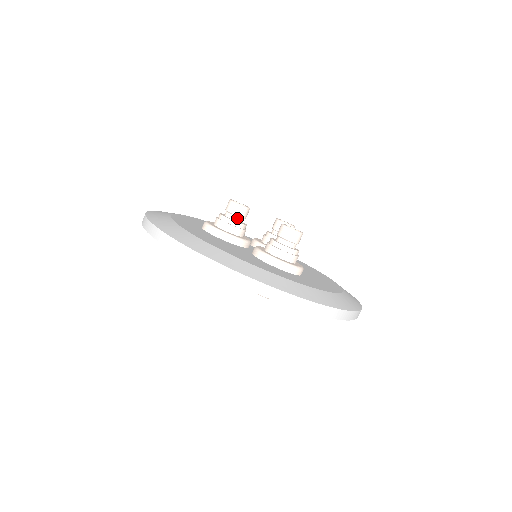
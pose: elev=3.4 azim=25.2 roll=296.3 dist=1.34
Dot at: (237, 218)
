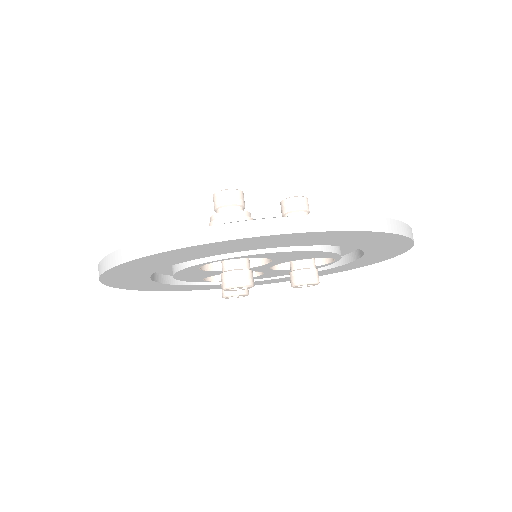
Dot at: (243, 210)
